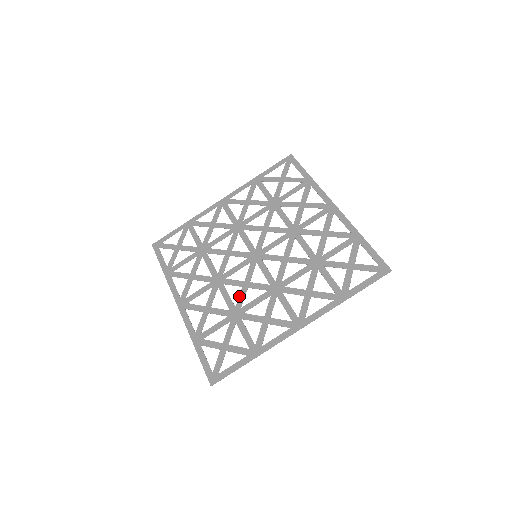
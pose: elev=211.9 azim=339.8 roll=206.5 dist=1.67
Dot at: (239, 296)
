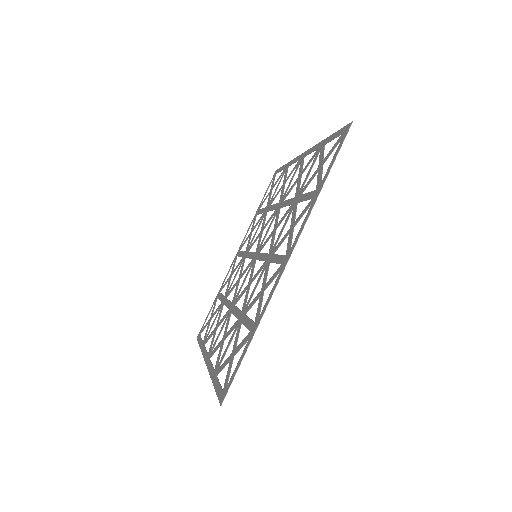
Dot at: (244, 299)
